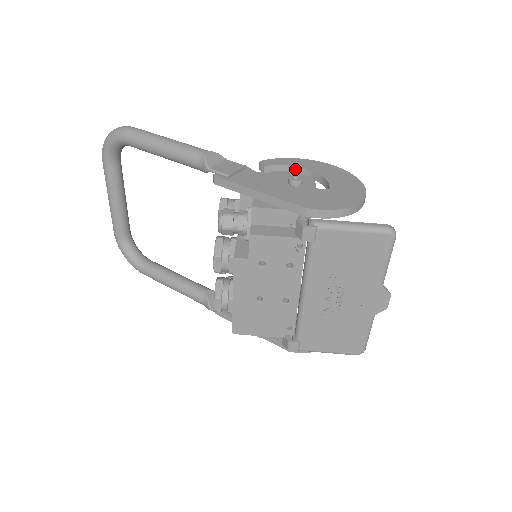
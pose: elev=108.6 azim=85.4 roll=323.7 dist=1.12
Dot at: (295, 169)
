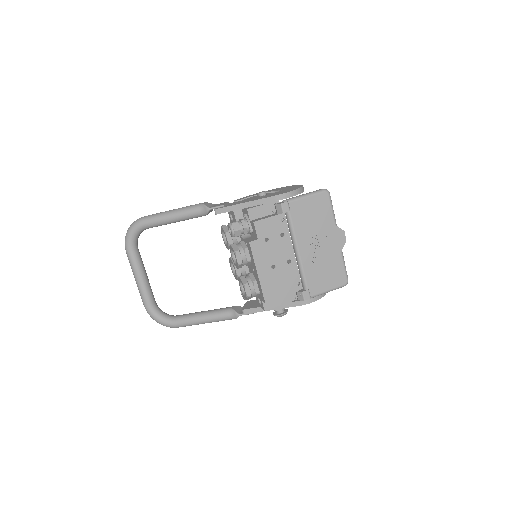
Dot at: occluded
